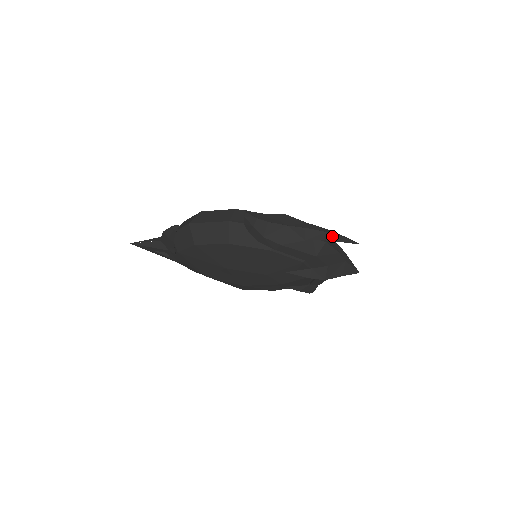
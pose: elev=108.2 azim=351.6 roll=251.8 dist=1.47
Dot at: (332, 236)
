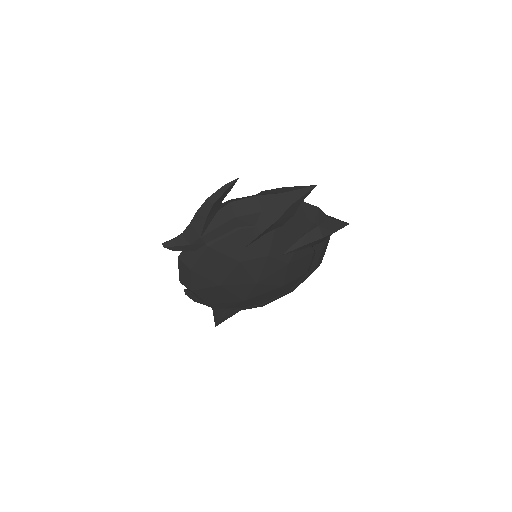
Dot at: (214, 197)
